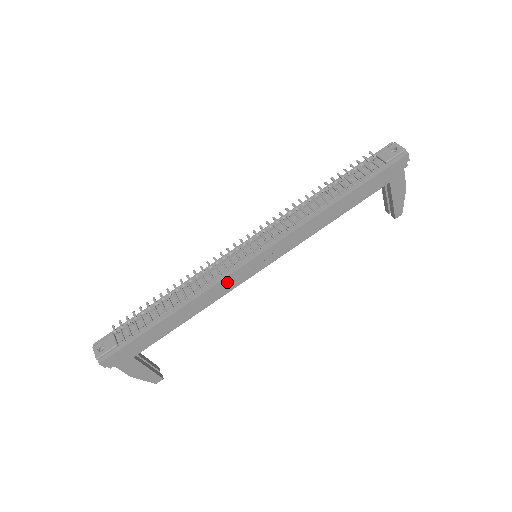
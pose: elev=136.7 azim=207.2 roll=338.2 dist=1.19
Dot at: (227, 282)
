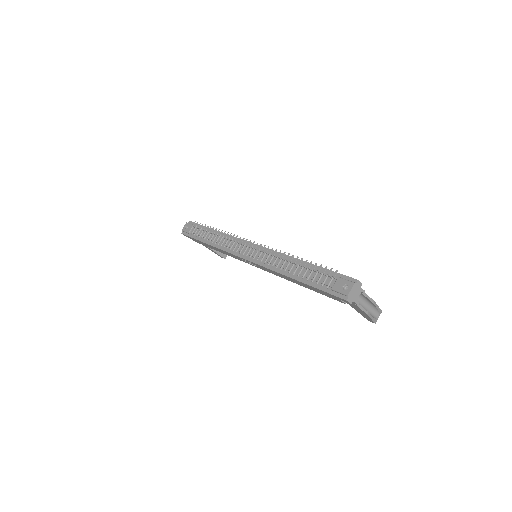
Dot at: (233, 255)
